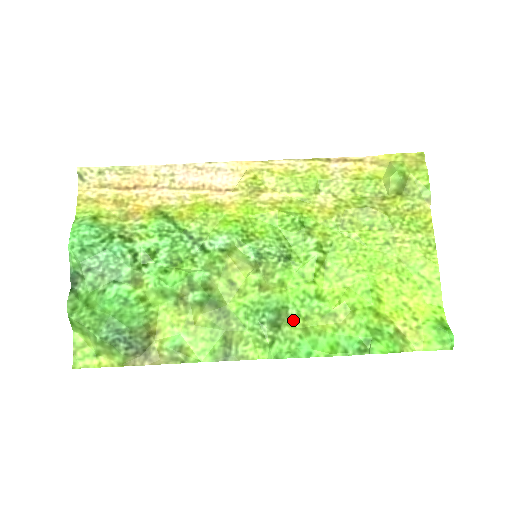
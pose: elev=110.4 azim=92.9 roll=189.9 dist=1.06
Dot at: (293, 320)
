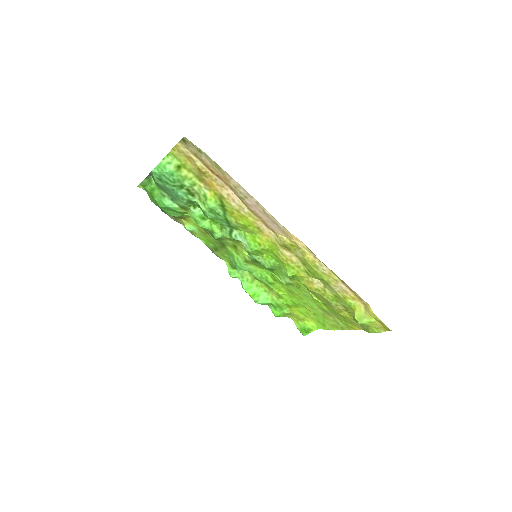
Dot at: (252, 274)
